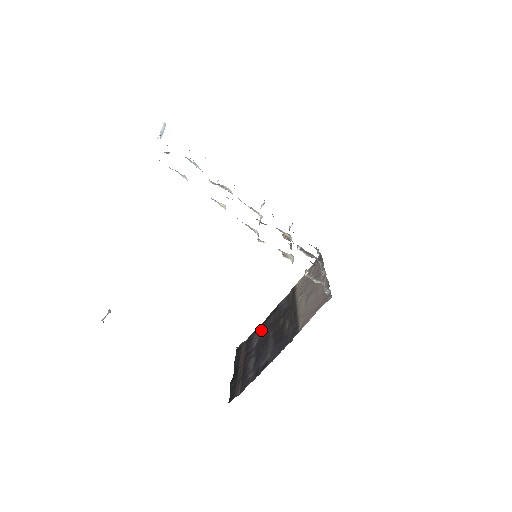
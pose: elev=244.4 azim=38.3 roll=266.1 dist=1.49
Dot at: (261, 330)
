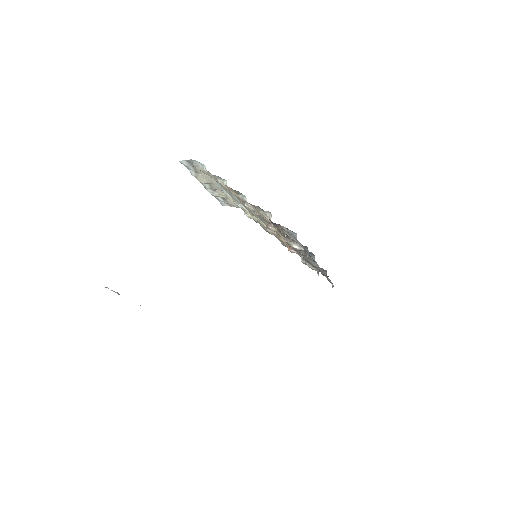
Dot at: occluded
